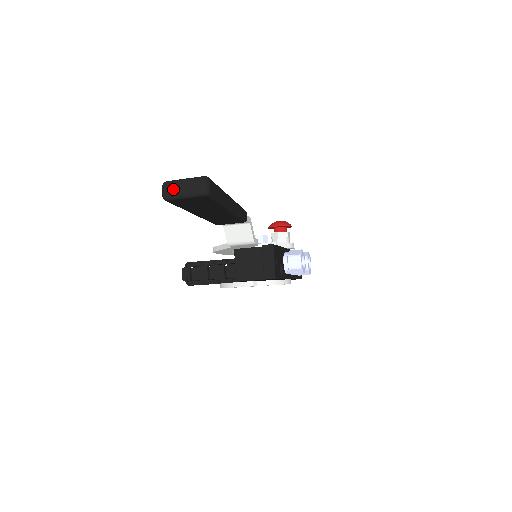
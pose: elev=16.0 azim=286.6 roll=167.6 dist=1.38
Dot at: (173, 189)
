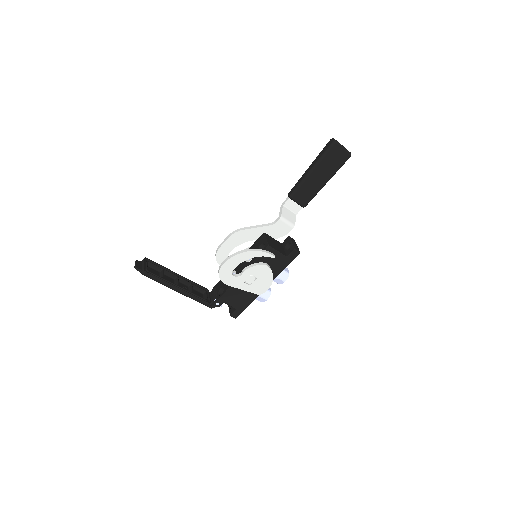
Dot at: occluded
